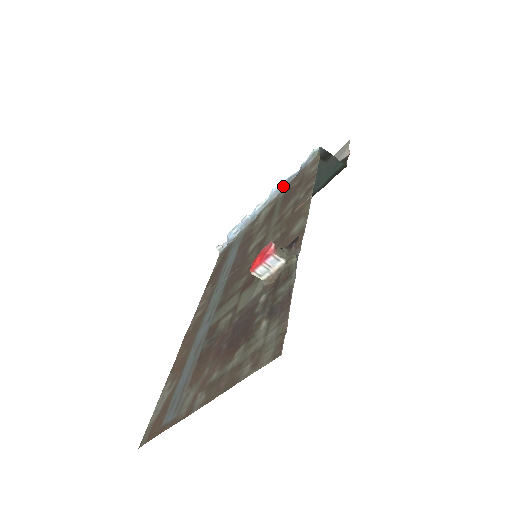
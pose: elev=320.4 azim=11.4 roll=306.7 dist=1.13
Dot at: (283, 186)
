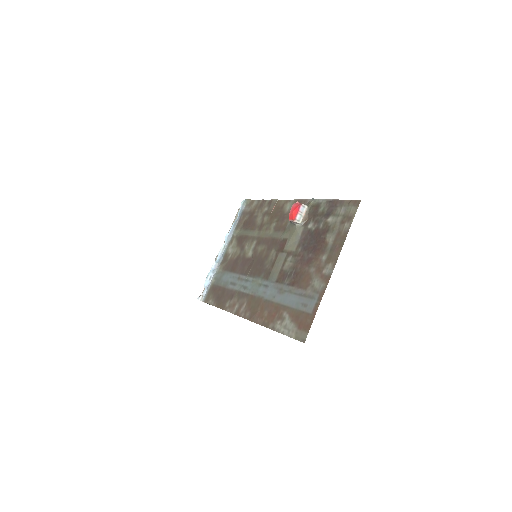
Dot at: (233, 230)
